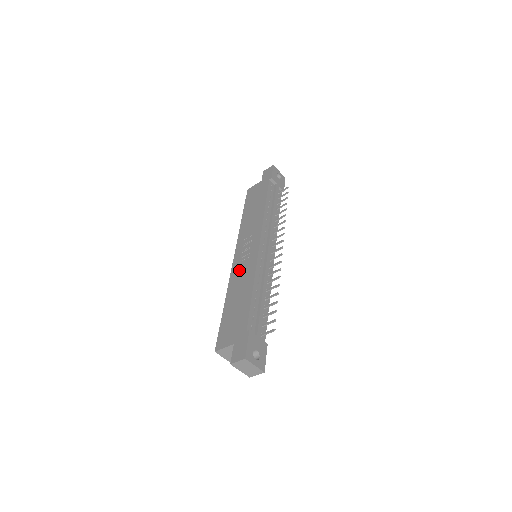
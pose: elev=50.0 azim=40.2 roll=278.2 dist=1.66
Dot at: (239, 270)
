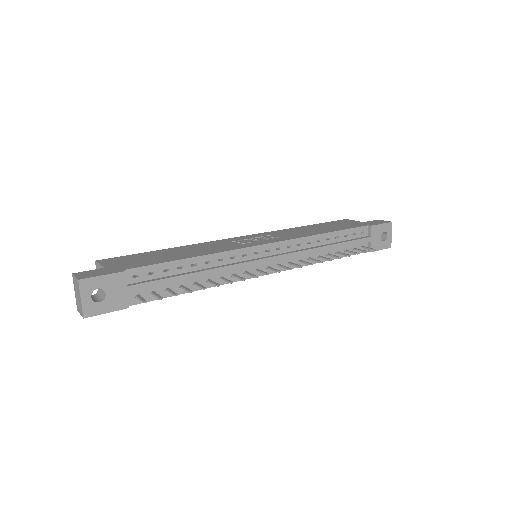
Dot at: (221, 243)
